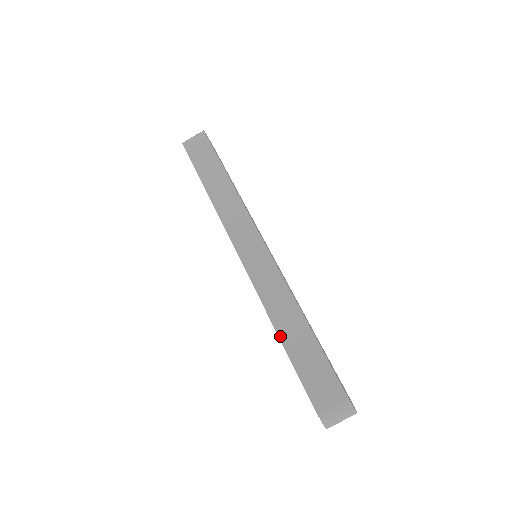
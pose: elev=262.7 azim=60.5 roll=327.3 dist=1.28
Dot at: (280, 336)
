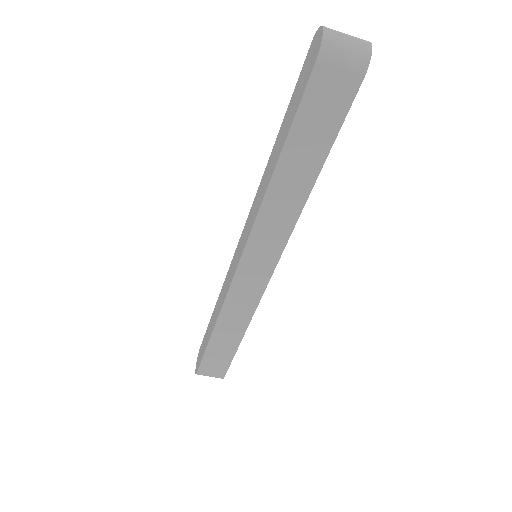
Dot at: (214, 332)
